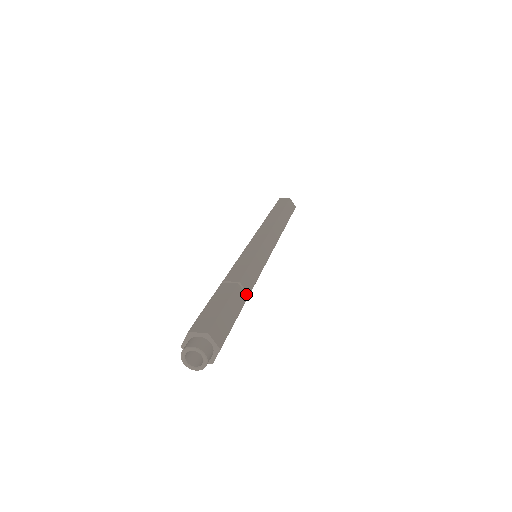
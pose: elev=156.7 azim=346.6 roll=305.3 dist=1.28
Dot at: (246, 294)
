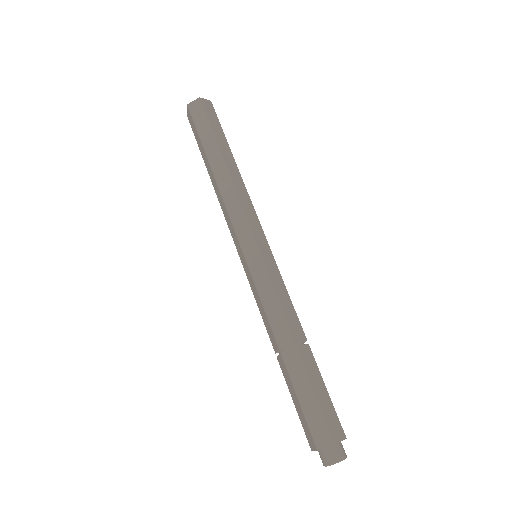
Dot at: (304, 341)
